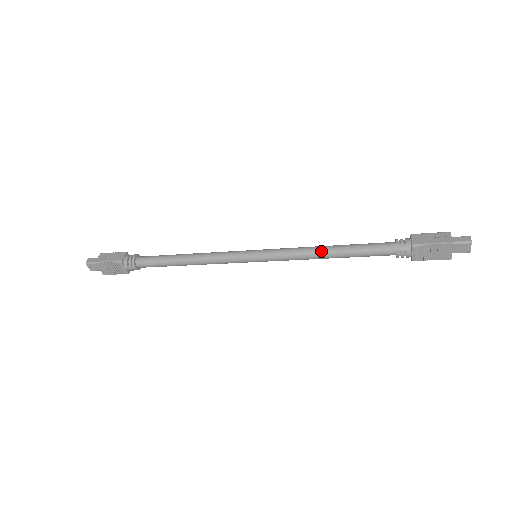
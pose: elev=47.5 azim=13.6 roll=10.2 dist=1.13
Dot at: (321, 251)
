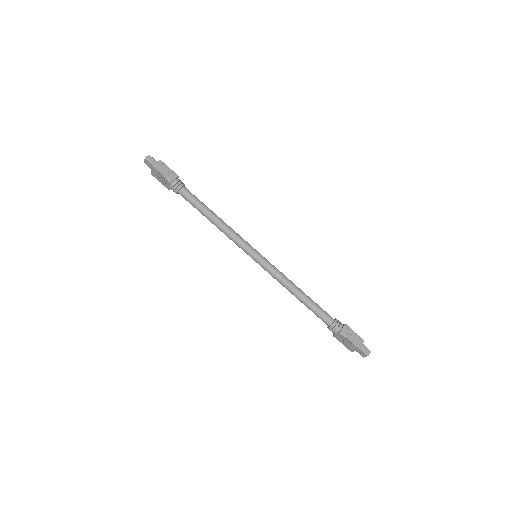
Dot at: (294, 290)
